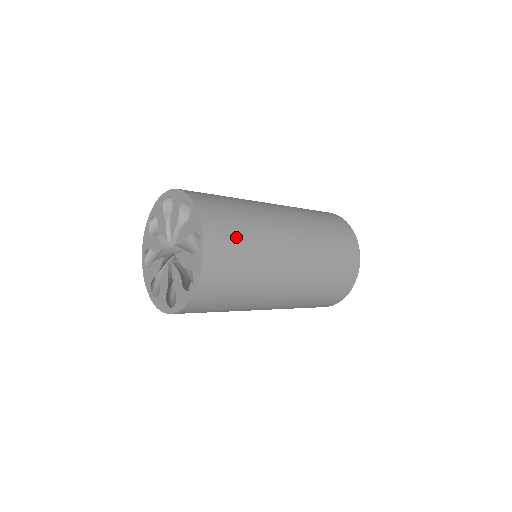
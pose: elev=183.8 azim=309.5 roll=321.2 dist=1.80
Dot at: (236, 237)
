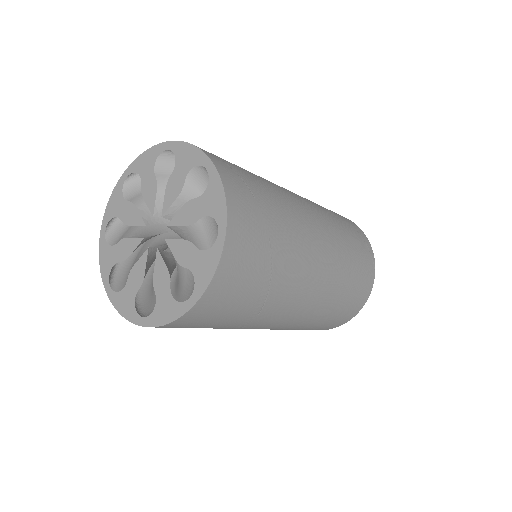
Dot at: (238, 304)
